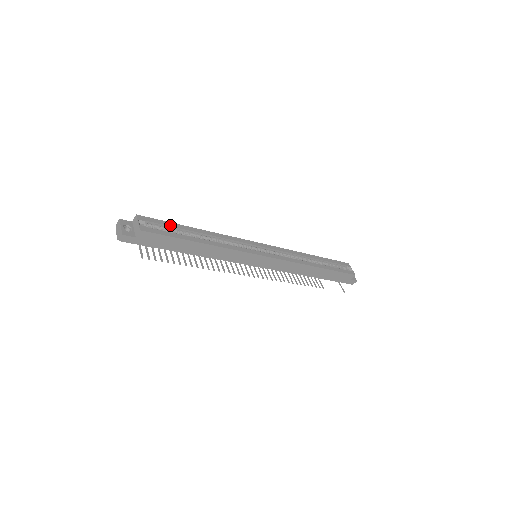
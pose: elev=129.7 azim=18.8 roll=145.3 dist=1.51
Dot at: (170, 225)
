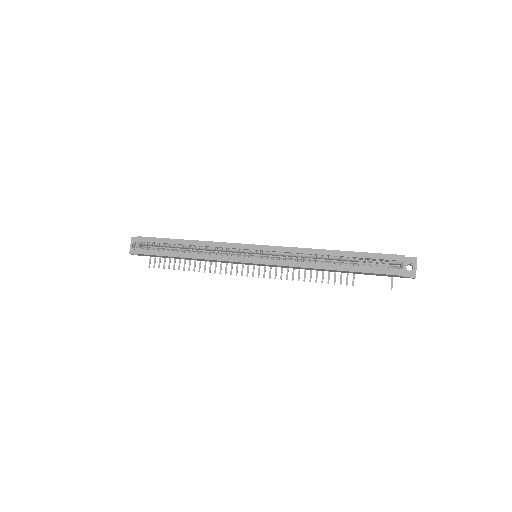
Dot at: (162, 242)
